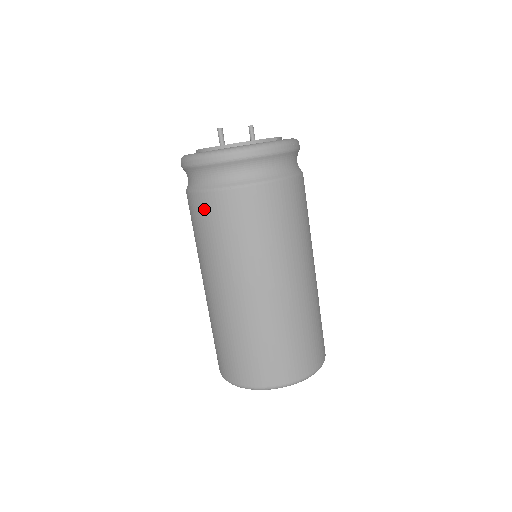
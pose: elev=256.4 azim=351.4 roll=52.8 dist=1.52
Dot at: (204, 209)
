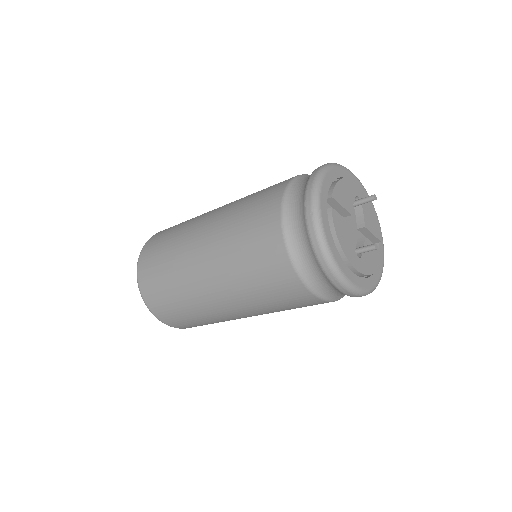
Dot at: (300, 299)
